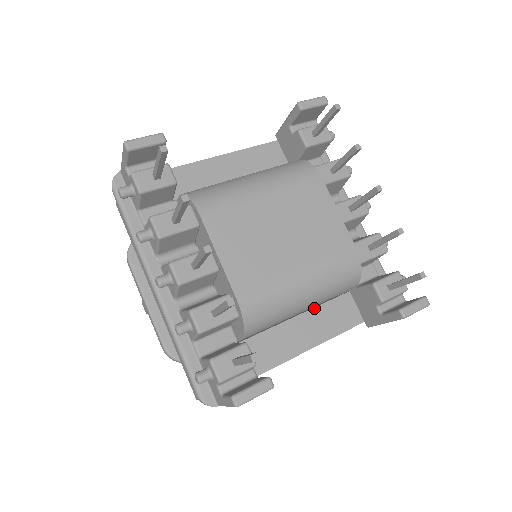
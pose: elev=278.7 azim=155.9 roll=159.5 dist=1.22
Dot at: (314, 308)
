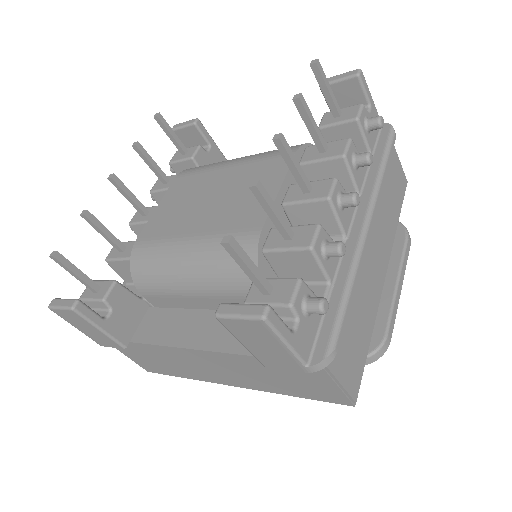
Dot at: occluded
